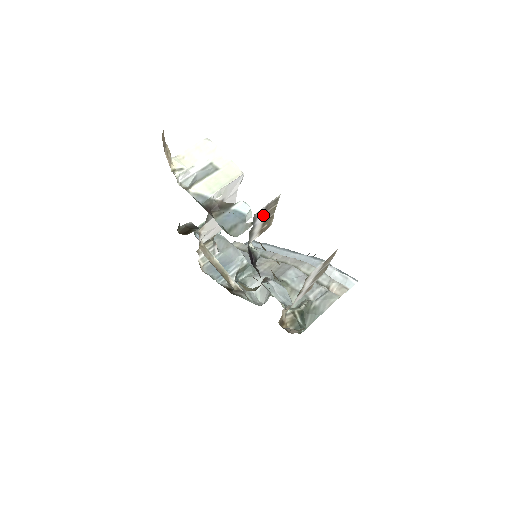
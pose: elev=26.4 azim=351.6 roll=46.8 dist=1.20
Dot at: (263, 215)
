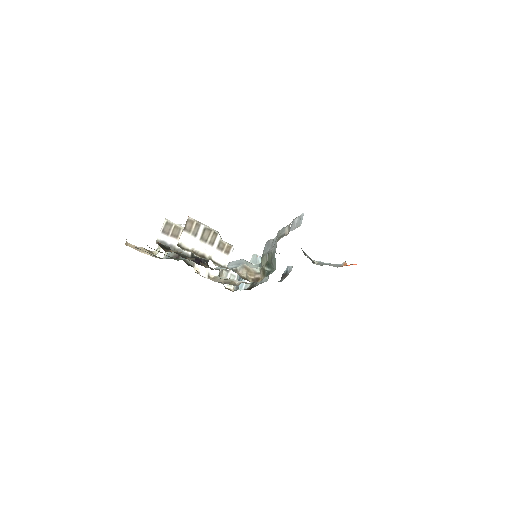
Dot at: (170, 236)
